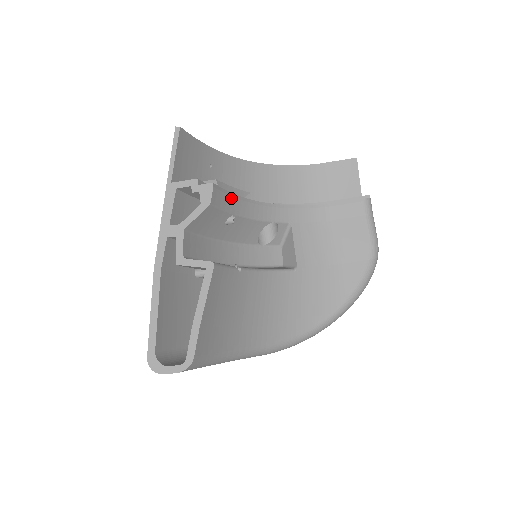
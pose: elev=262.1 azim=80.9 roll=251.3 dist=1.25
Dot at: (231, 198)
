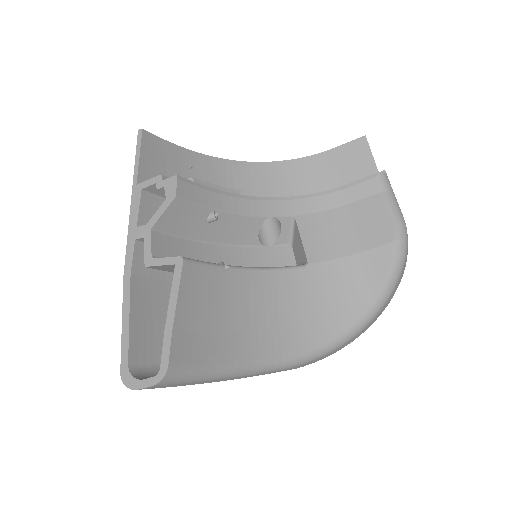
Dot at: (208, 192)
